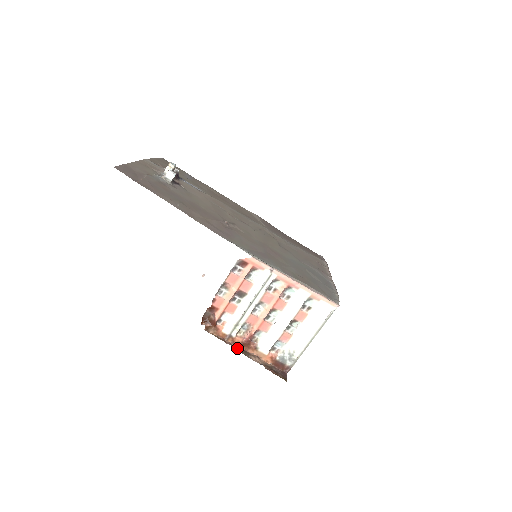
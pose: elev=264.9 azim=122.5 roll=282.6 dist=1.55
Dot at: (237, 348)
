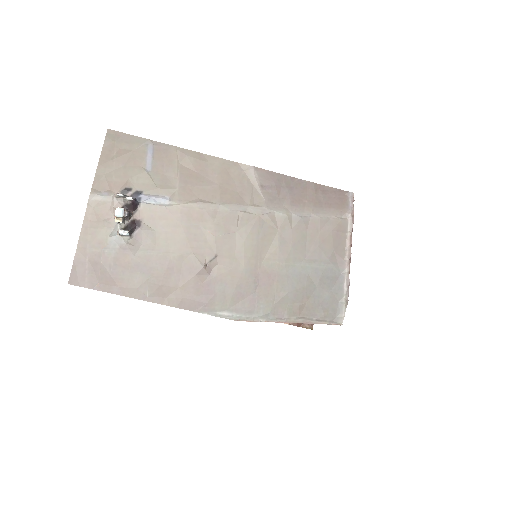
Dot at: occluded
